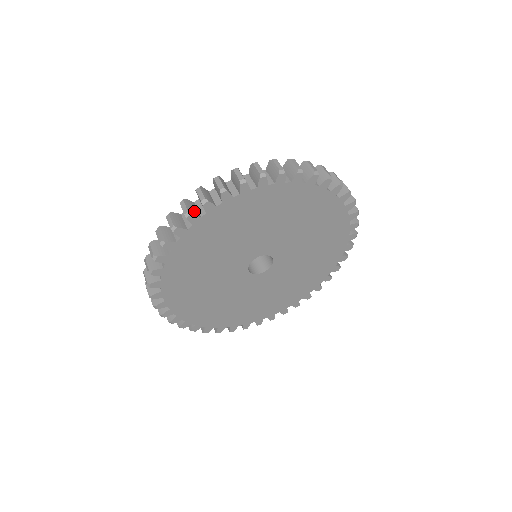
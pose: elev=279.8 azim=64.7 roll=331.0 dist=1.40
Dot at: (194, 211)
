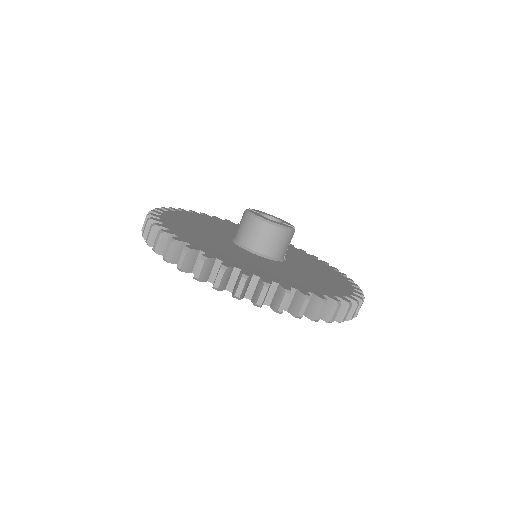
Dot at: (189, 267)
